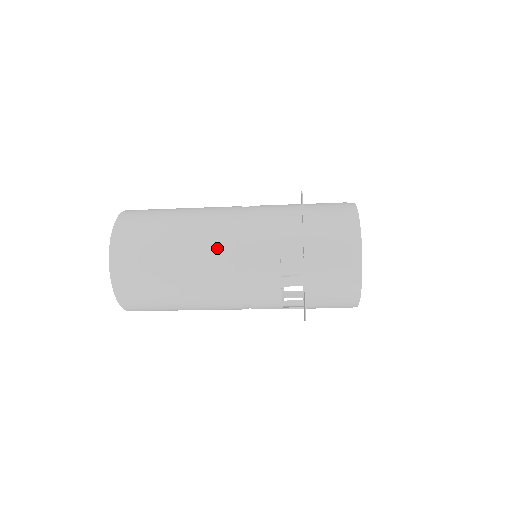
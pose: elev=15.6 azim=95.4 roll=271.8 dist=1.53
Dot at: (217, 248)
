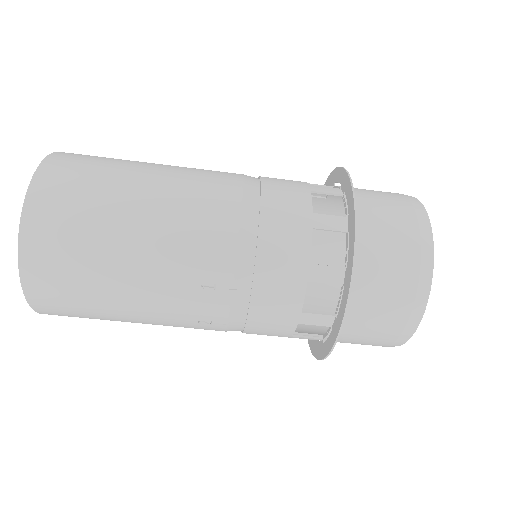
Dot at: occluded
